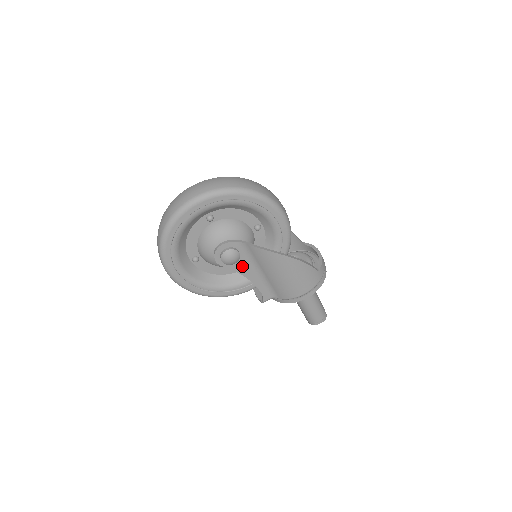
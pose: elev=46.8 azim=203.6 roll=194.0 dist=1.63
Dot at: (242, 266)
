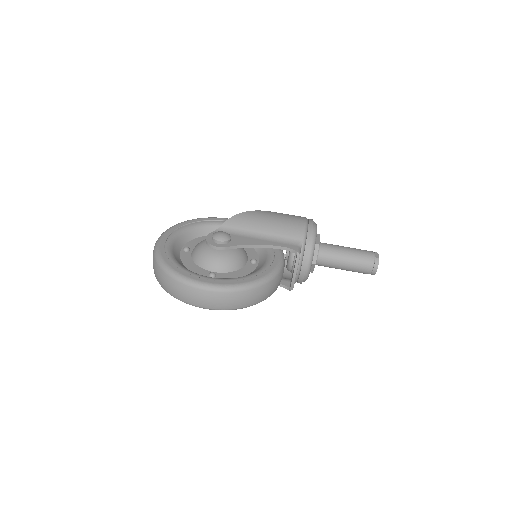
Dot at: (241, 241)
